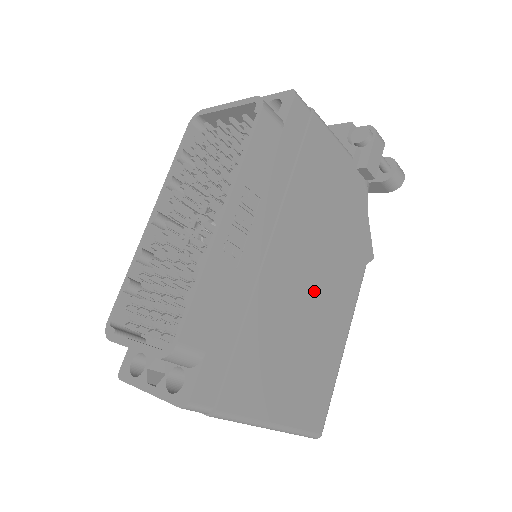
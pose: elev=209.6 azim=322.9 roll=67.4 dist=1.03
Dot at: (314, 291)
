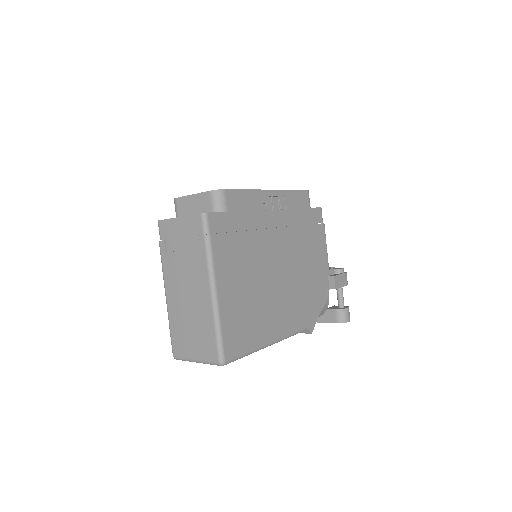
Dot at: (278, 283)
